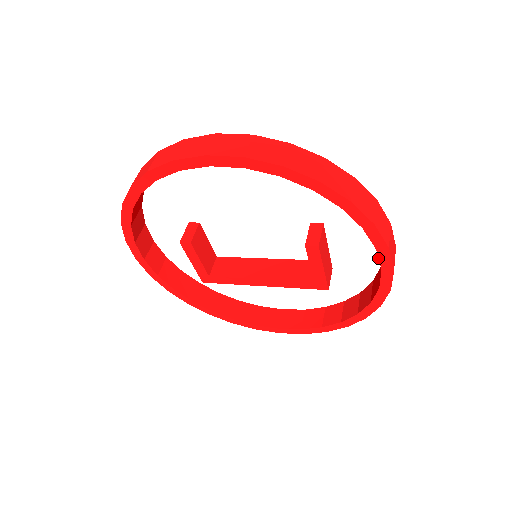
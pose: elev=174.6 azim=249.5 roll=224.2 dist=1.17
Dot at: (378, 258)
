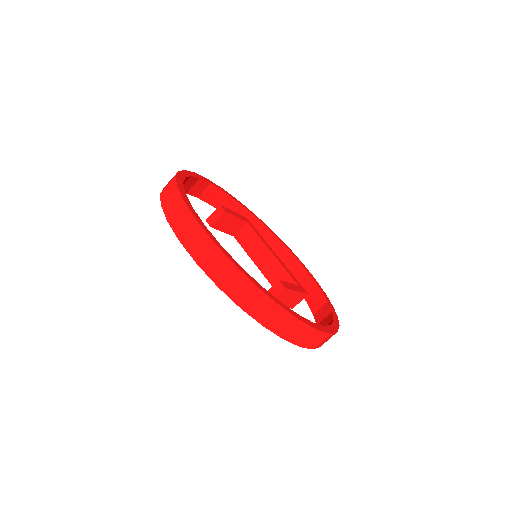
Dot at: occluded
